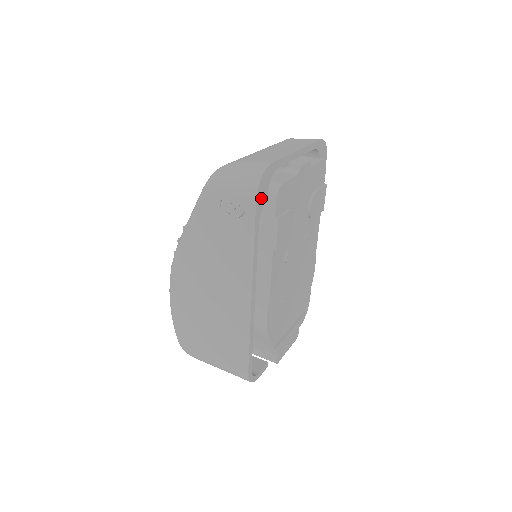
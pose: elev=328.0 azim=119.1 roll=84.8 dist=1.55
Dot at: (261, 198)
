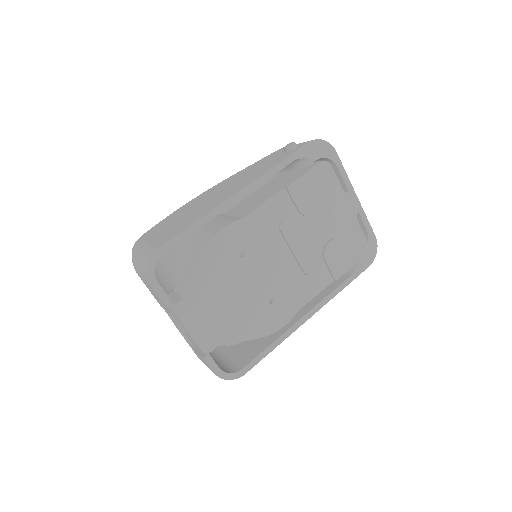
Dot at: (312, 151)
